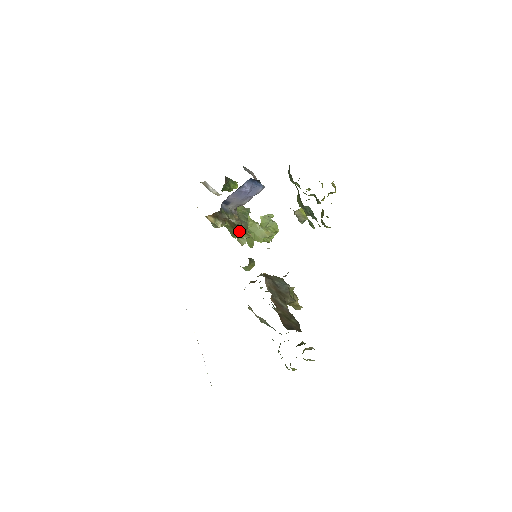
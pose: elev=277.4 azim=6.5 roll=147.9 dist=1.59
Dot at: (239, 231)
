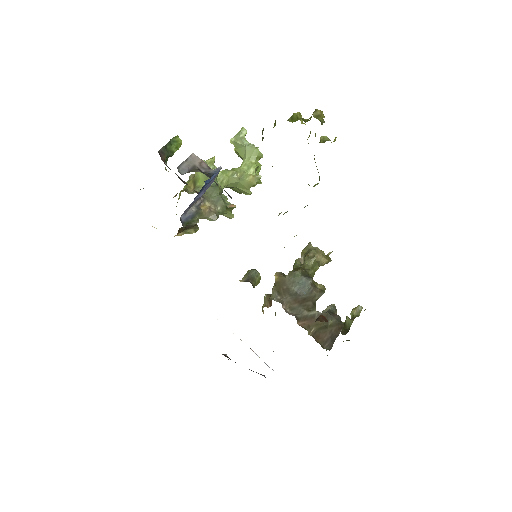
Dot at: occluded
